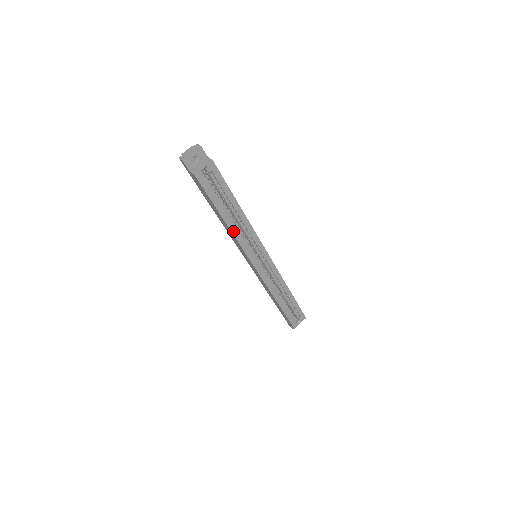
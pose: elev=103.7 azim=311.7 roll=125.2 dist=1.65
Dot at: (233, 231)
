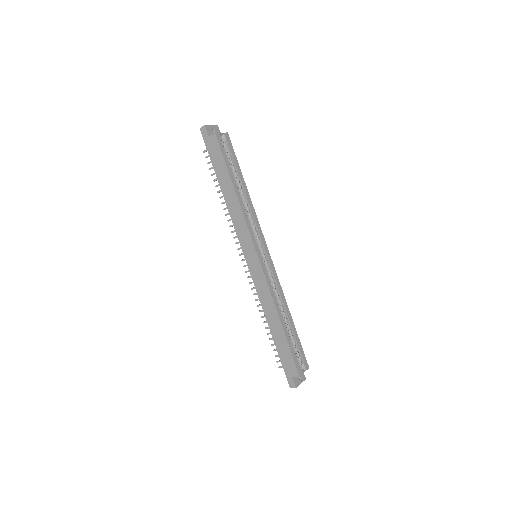
Dot at: (240, 204)
